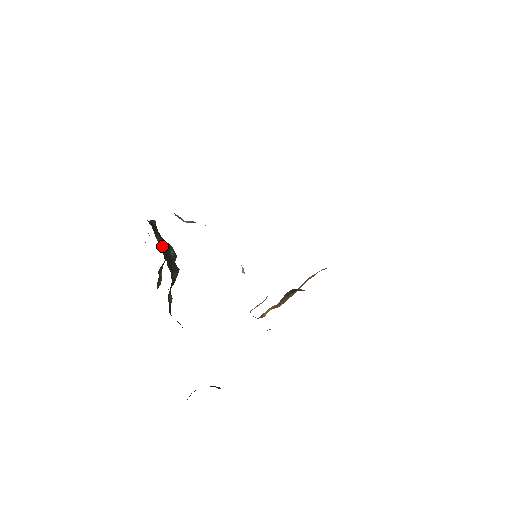
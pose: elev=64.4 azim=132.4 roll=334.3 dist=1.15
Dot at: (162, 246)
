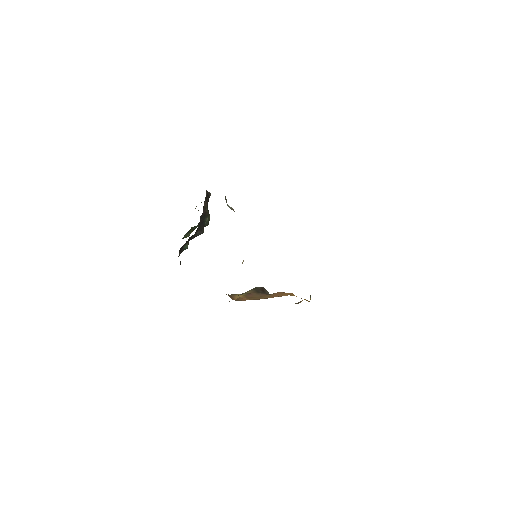
Dot at: (204, 210)
